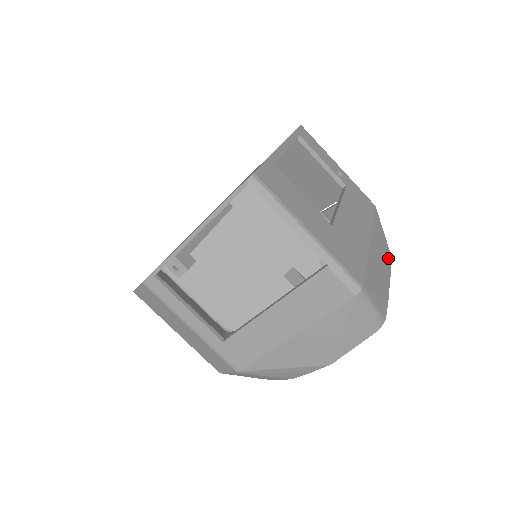
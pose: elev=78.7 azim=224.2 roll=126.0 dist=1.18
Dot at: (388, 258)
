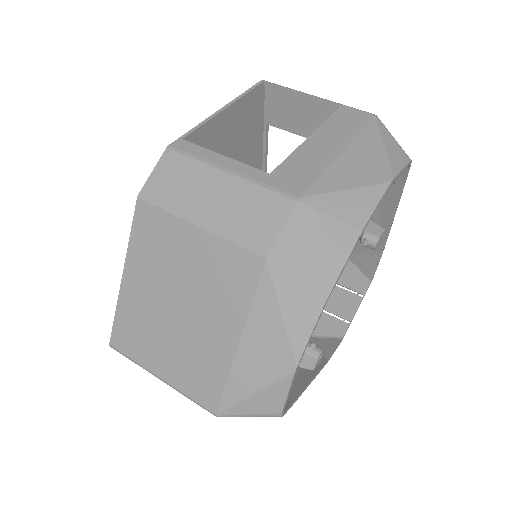
Dot at: occluded
